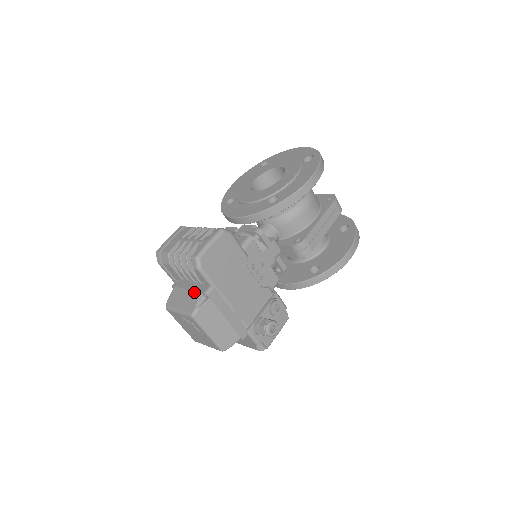
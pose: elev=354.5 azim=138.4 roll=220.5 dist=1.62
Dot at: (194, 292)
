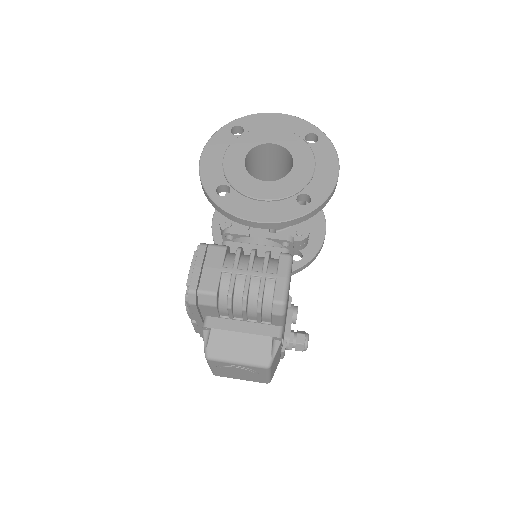
Dot at: (259, 336)
